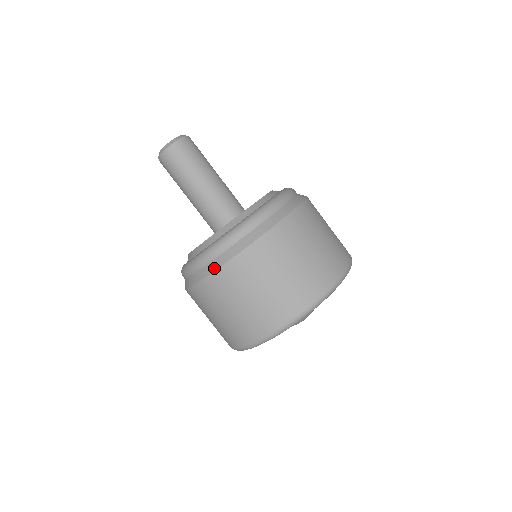
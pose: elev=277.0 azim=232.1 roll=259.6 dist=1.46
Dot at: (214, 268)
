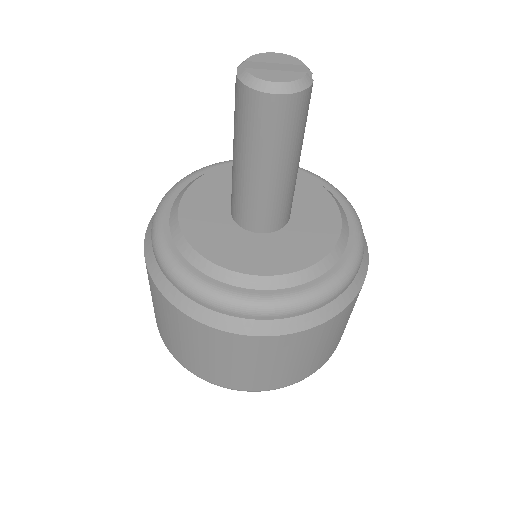
Dot at: (189, 312)
